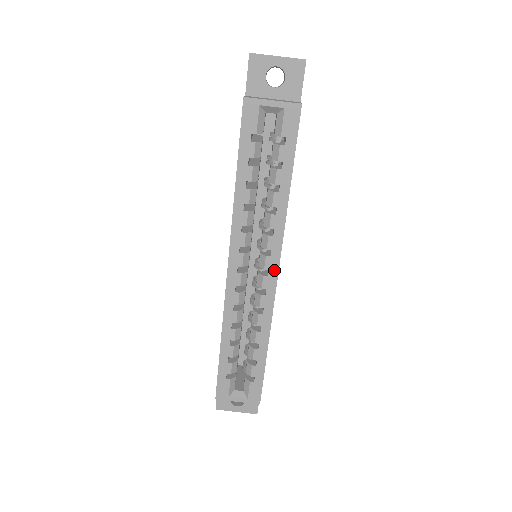
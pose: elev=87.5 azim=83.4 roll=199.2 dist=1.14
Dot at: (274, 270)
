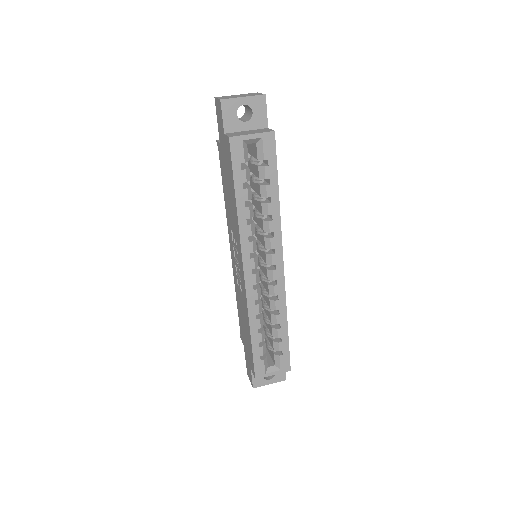
Dot at: (280, 263)
